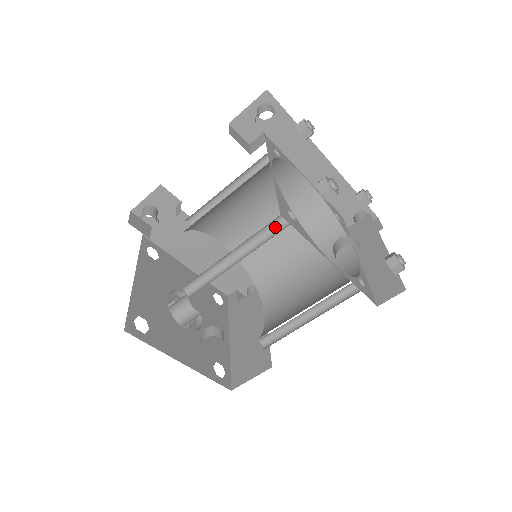
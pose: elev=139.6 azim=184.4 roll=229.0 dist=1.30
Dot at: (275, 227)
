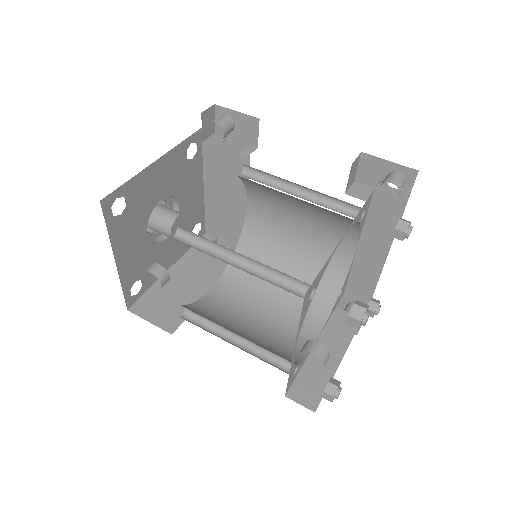
Dot at: (292, 282)
